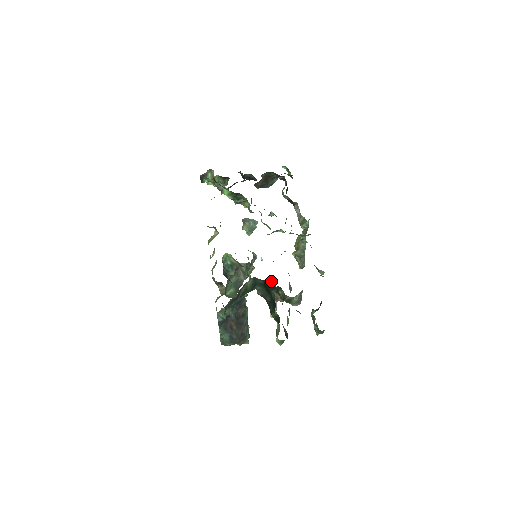
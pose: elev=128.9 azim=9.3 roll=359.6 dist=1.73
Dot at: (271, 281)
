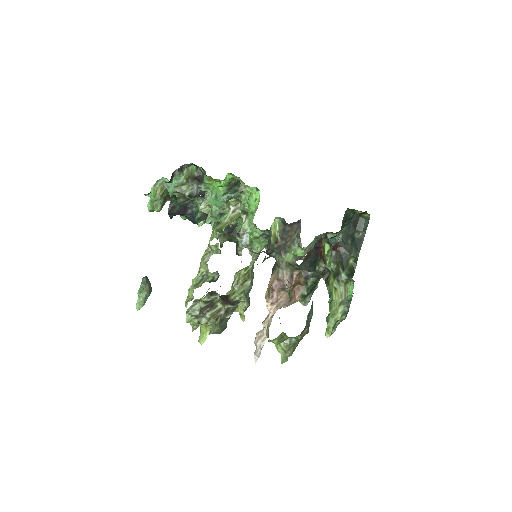
Dot at: occluded
